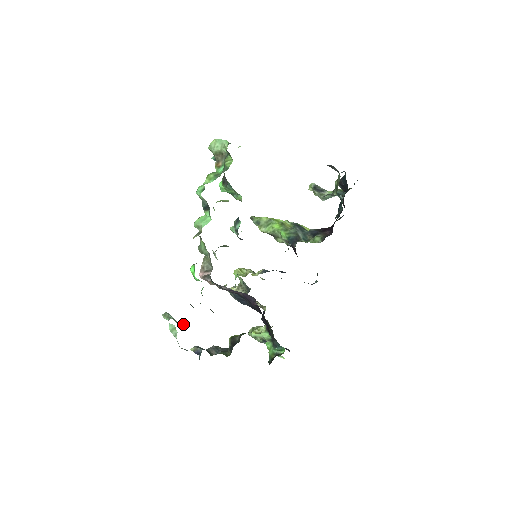
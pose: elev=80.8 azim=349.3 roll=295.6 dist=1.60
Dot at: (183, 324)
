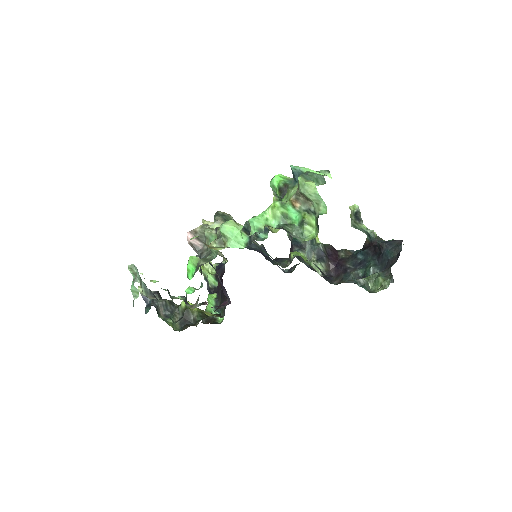
Dot at: (148, 289)
